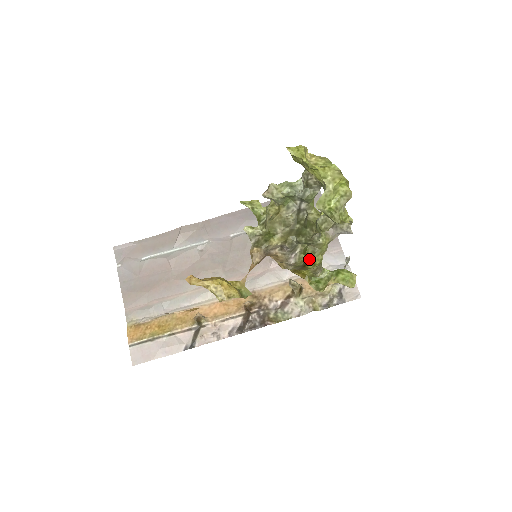
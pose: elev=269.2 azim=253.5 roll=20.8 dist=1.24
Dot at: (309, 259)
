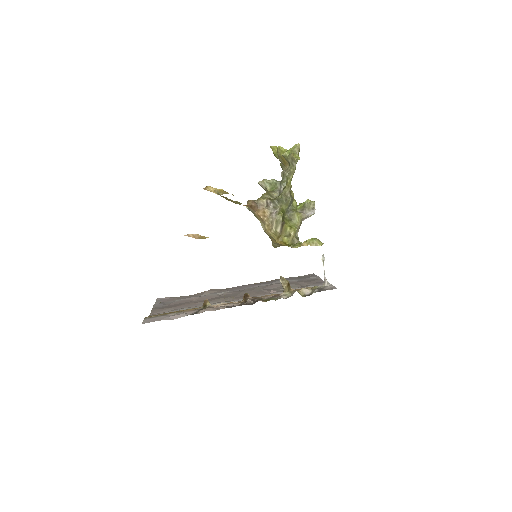
Dot at: (287, 221)
